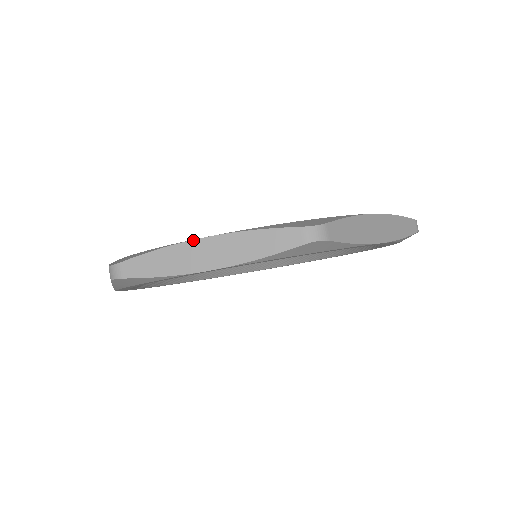
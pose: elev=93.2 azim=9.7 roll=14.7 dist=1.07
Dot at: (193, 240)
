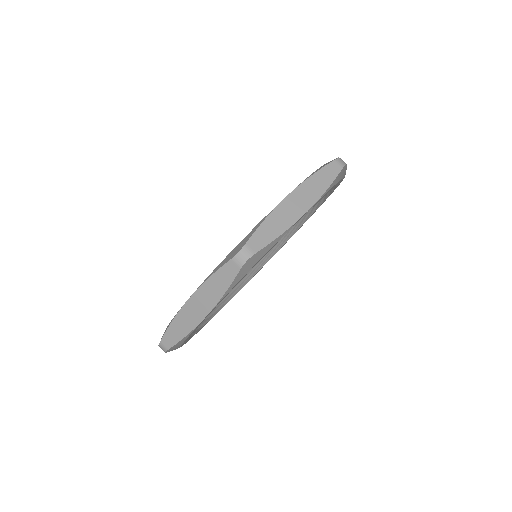
Dot at: (283, 200)
